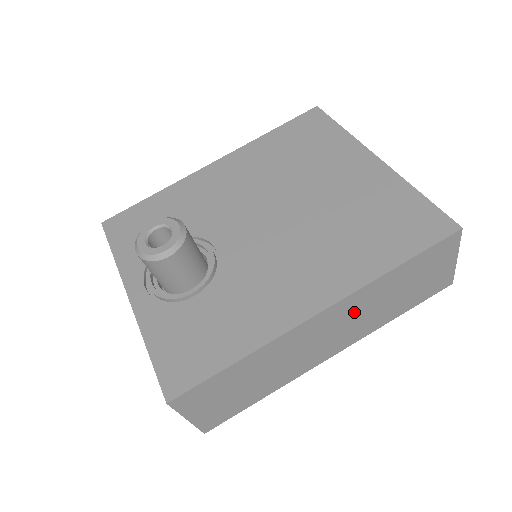
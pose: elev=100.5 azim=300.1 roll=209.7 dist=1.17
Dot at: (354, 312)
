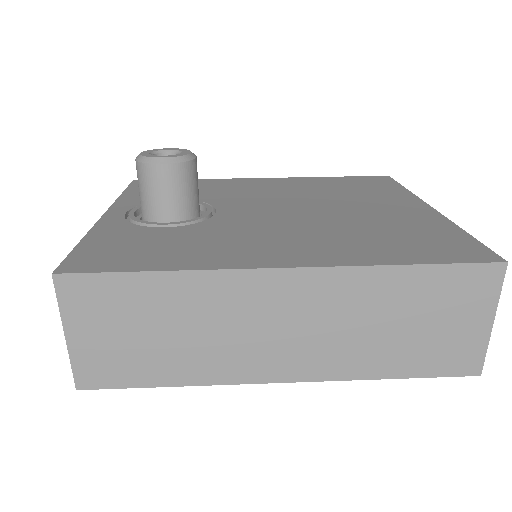
Dot at: (330, 310)
